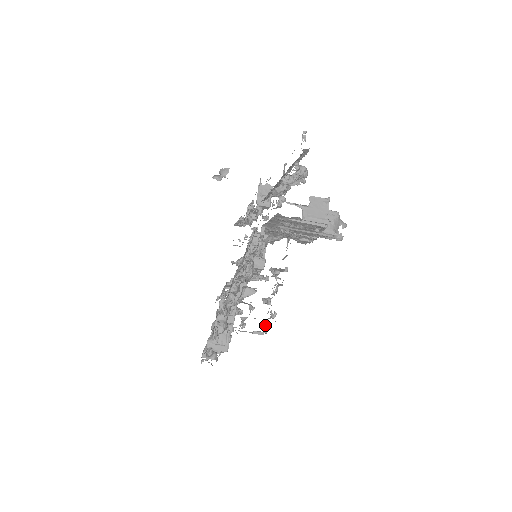
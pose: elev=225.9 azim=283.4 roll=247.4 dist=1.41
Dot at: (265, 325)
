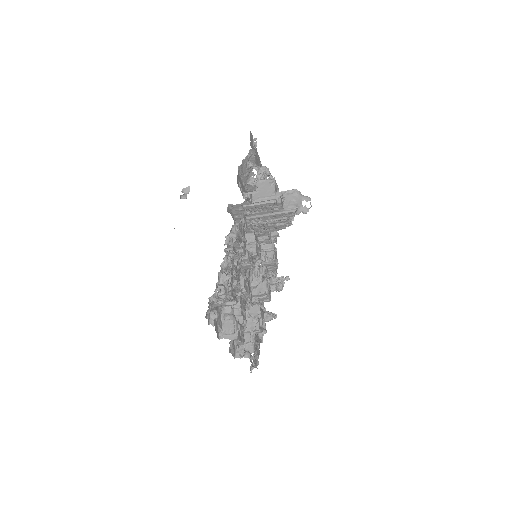
Dot at: occluded
